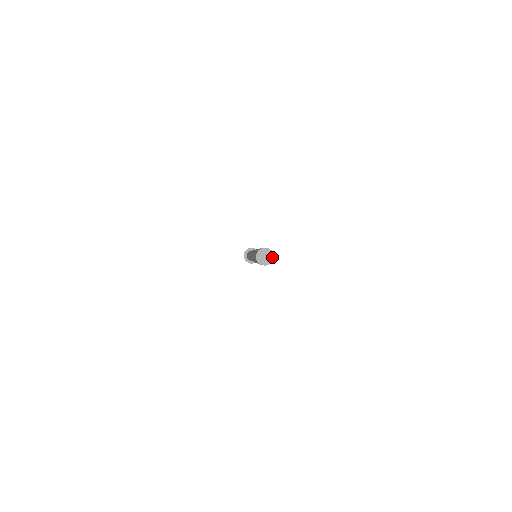
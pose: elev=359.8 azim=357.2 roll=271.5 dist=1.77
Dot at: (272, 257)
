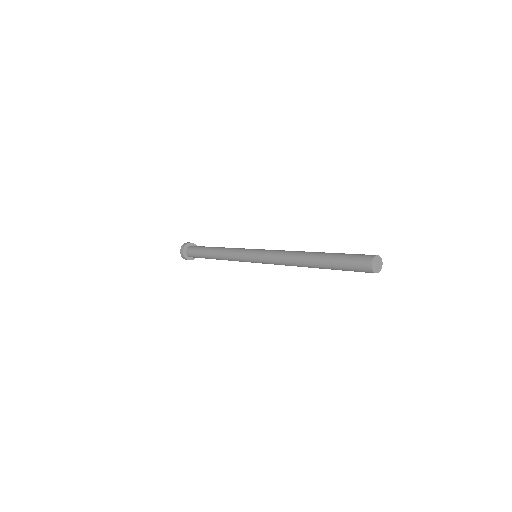
Dot at: (379, 270)
